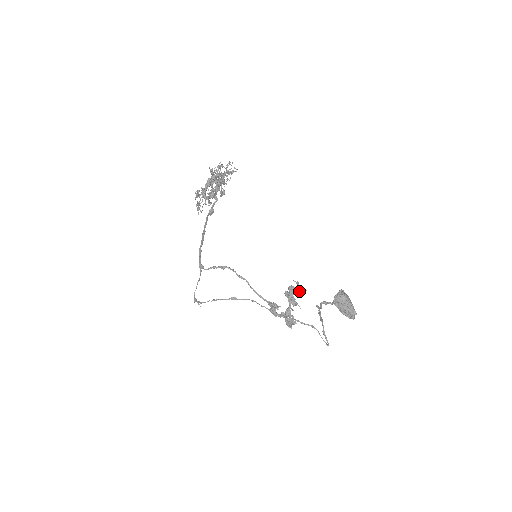
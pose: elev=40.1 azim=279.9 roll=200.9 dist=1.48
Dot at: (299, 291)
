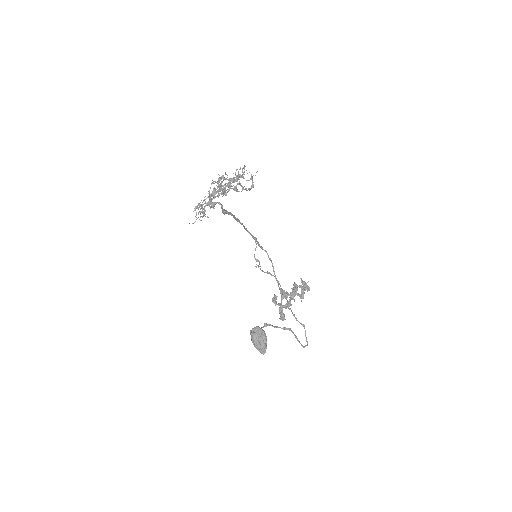
Dot at: occluded
